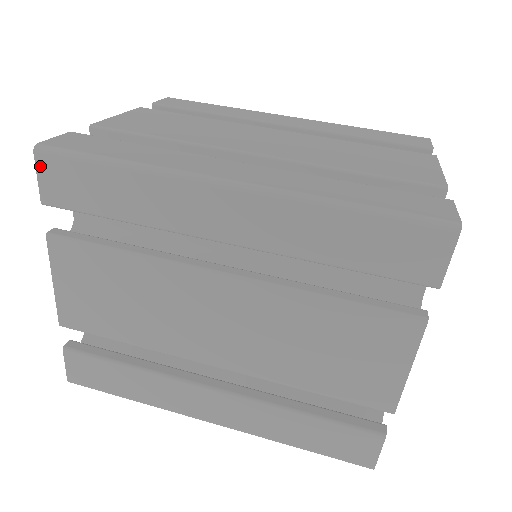
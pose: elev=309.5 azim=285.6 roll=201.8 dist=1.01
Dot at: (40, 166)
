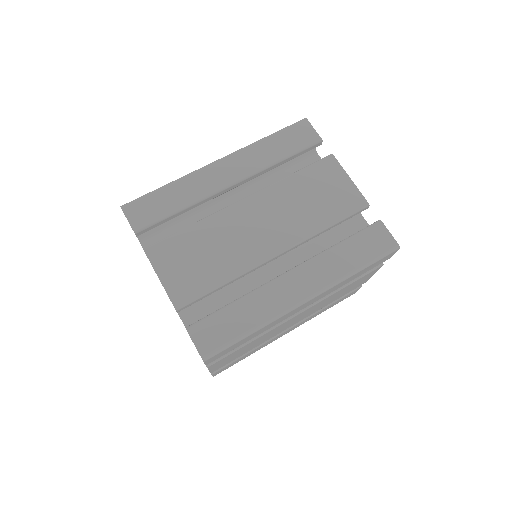
Dot at: (207, 361)
